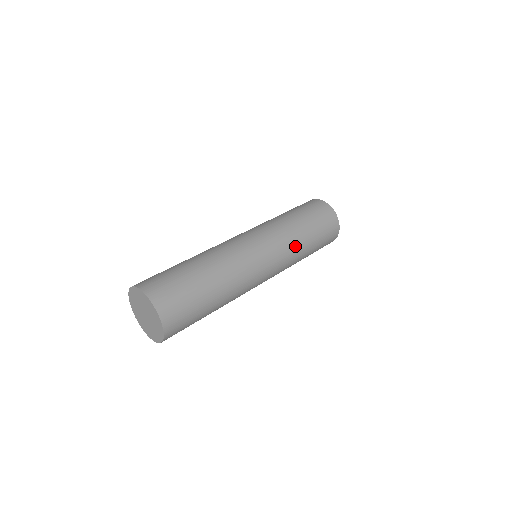
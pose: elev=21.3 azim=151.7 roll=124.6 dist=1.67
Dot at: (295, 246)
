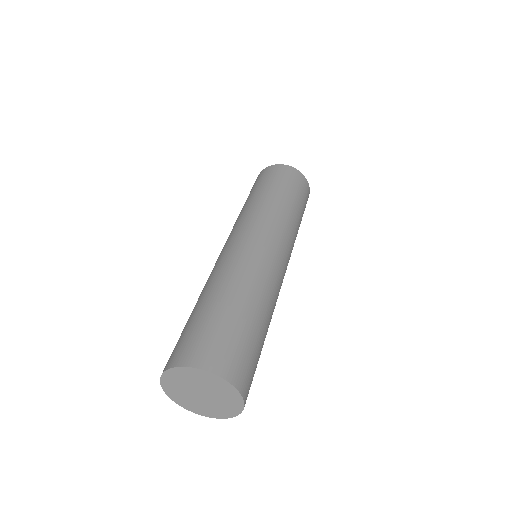
Dot at: (293, 226)
